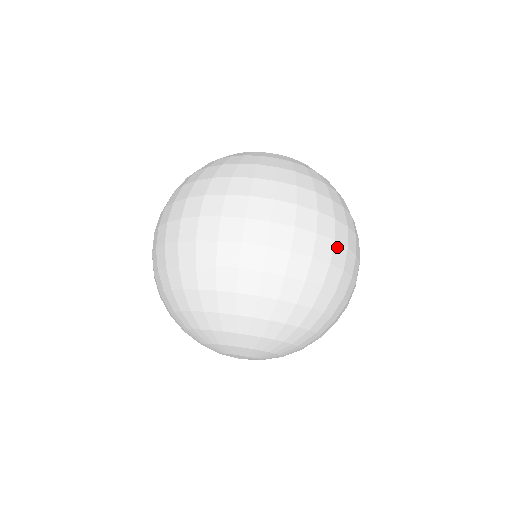
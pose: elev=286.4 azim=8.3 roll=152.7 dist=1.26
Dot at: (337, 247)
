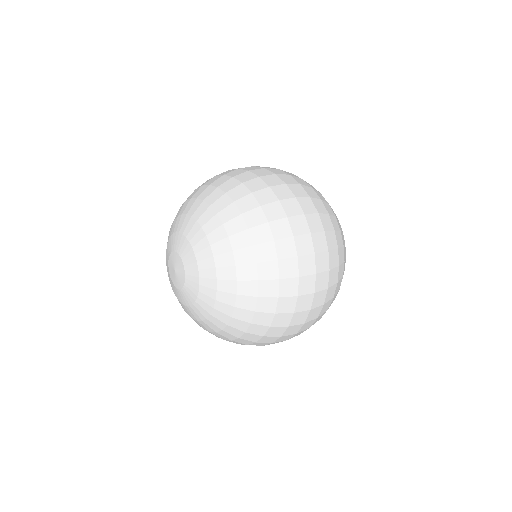
Dot at: (253, 167)
